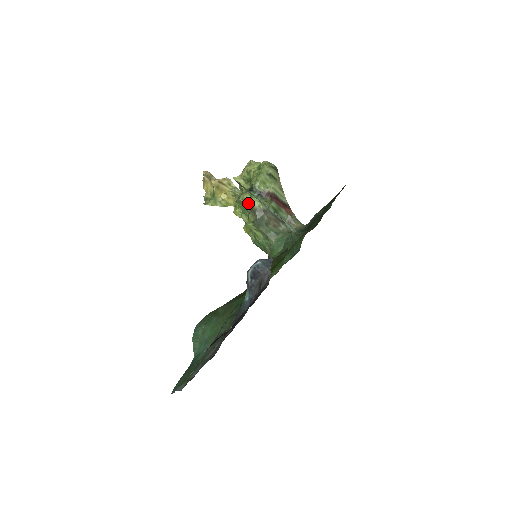
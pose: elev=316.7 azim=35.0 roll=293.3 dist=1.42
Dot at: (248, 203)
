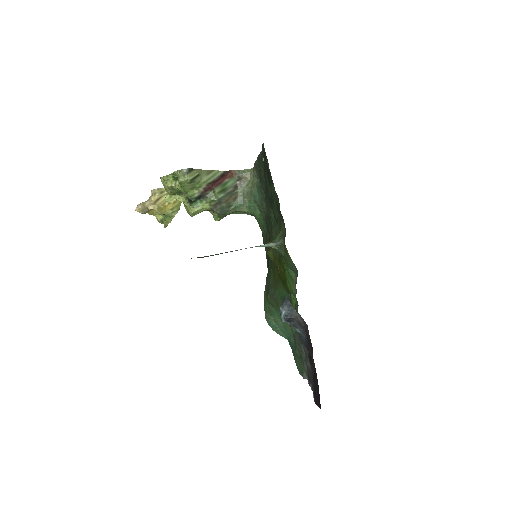
Dot at: (200, 212)
